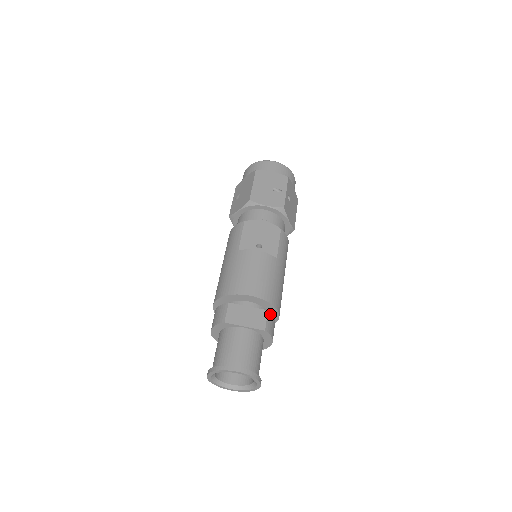
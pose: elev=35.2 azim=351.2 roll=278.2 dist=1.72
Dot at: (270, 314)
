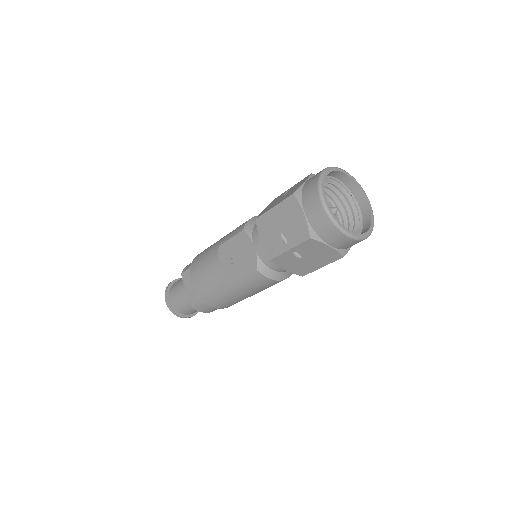
Dot at: (203, 303)
